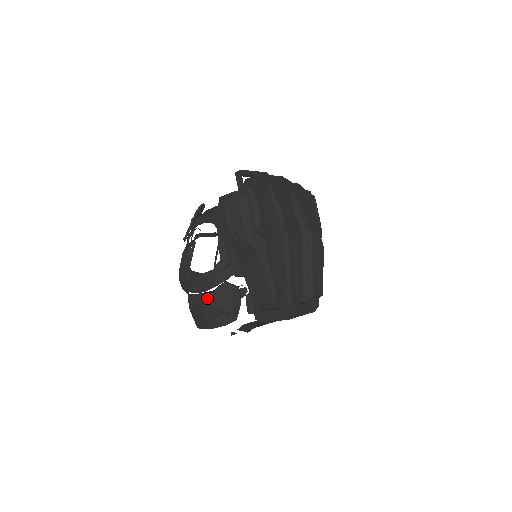
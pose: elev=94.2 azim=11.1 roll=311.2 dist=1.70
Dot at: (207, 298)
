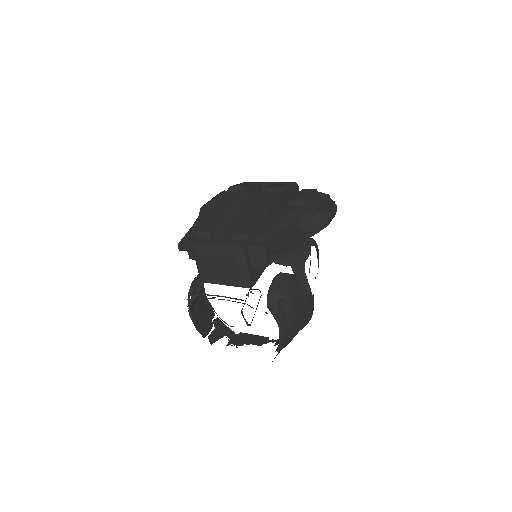
Dot at: occluded
